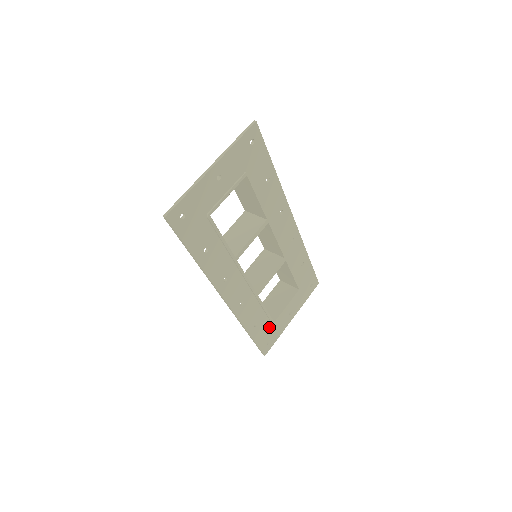
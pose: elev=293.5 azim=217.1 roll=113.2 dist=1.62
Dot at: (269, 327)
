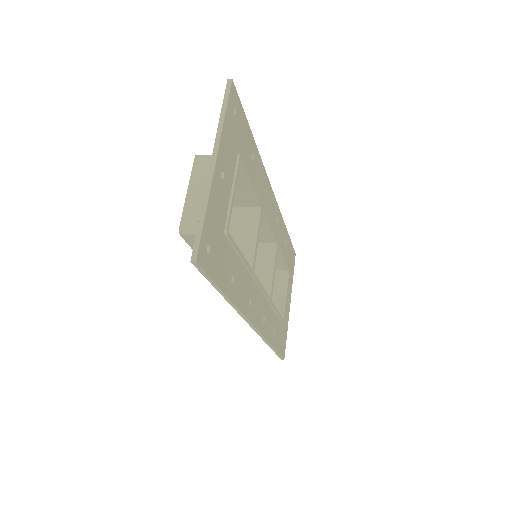
Dot at: (281, 327)
